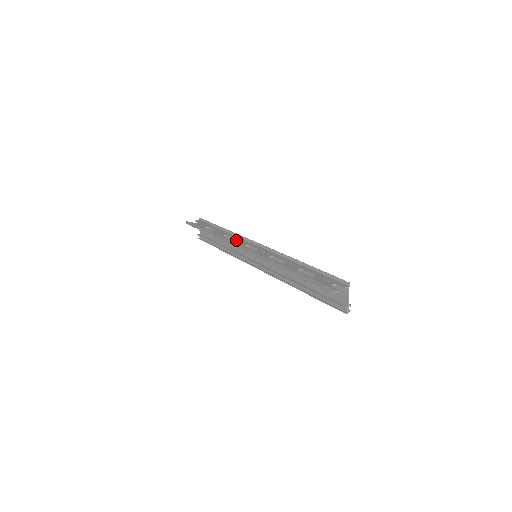
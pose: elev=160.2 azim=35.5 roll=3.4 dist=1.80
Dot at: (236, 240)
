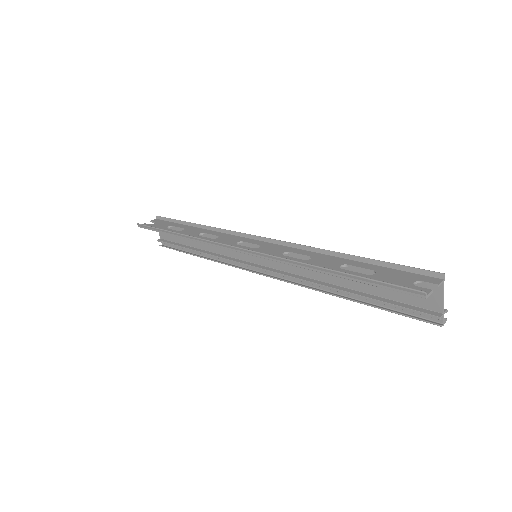
Dot at: (220, 237)
